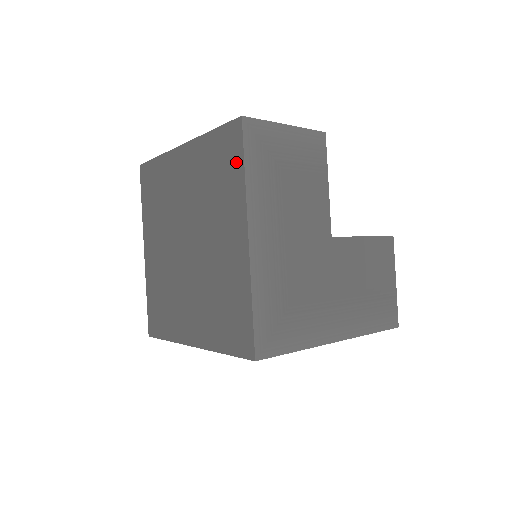
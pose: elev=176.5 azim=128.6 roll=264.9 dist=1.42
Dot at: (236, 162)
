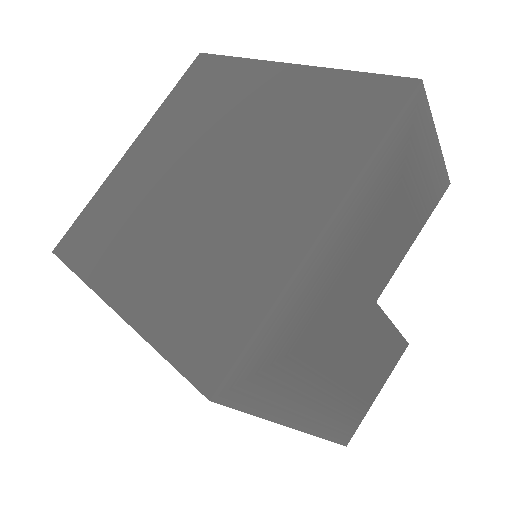
Dot at: (370, 128)
